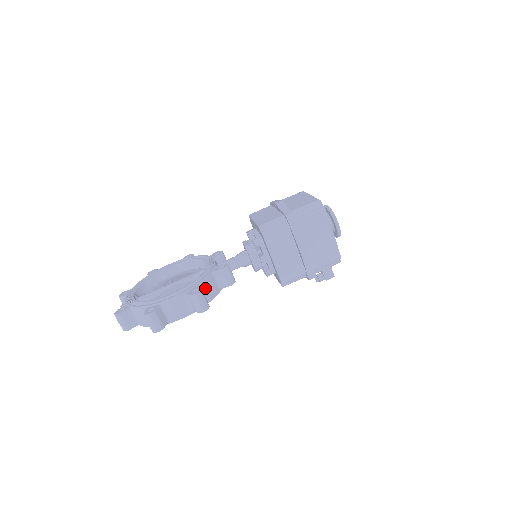
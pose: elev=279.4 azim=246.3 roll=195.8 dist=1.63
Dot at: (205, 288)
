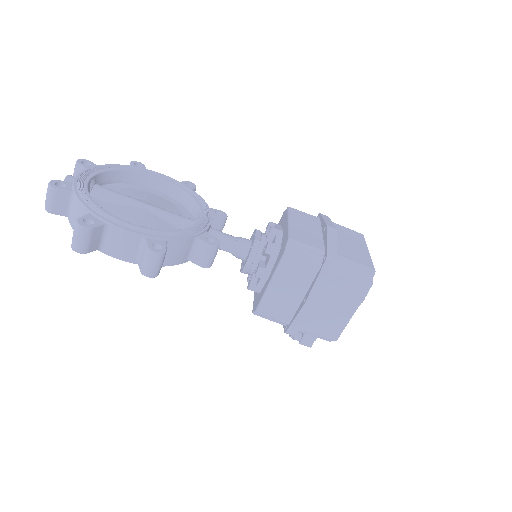
Dot at: (172, 249)
